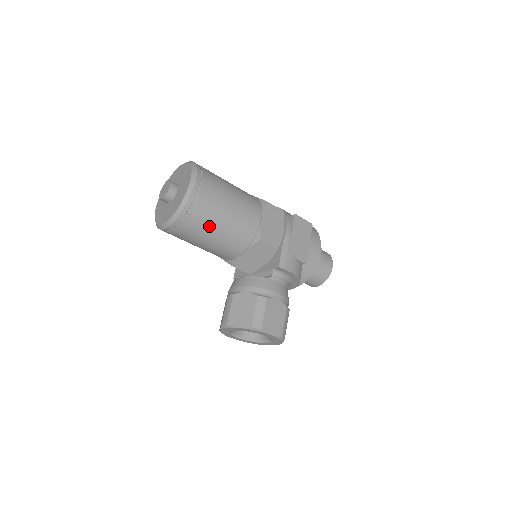
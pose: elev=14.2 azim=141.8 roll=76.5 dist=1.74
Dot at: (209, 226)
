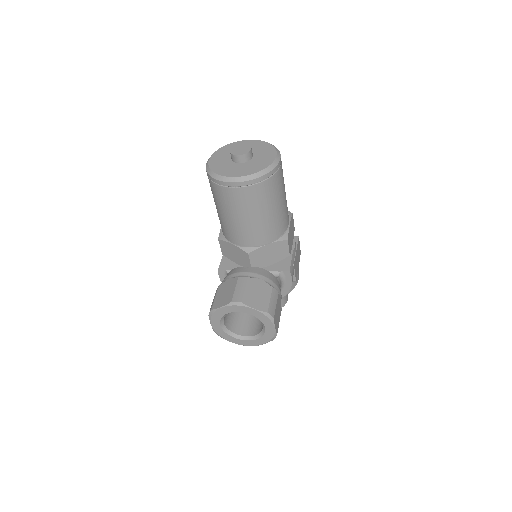
Dot at: (268, 203)
